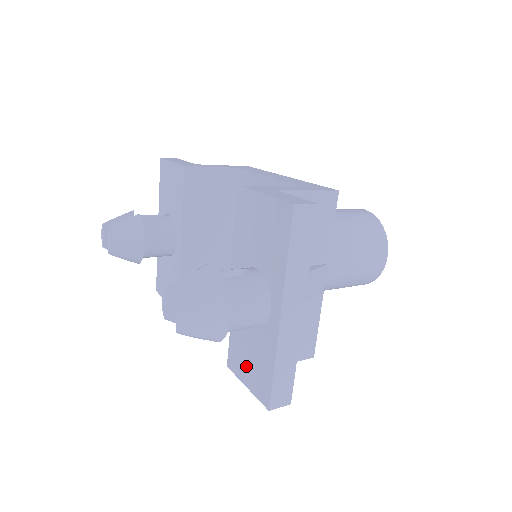
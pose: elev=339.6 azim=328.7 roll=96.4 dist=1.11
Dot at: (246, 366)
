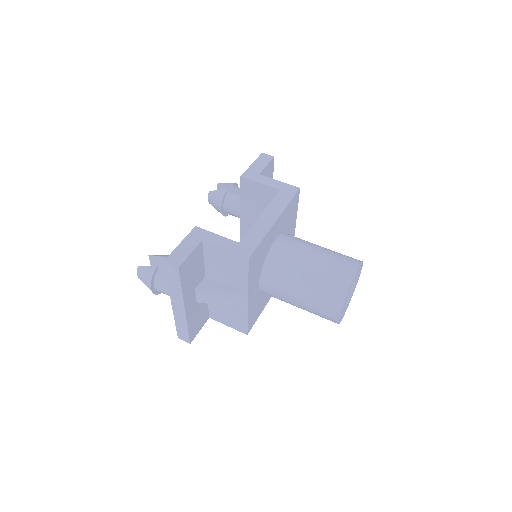
Dot at: occluded
